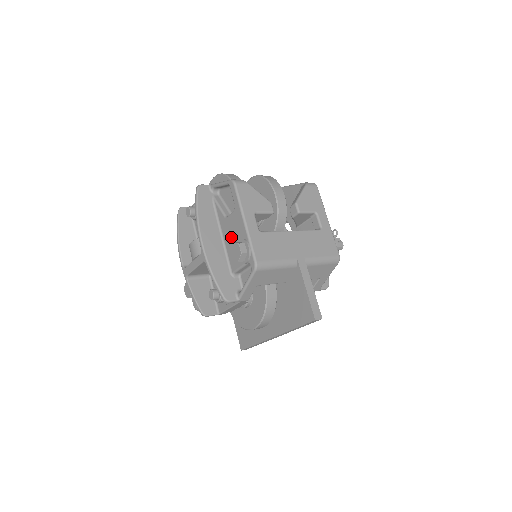
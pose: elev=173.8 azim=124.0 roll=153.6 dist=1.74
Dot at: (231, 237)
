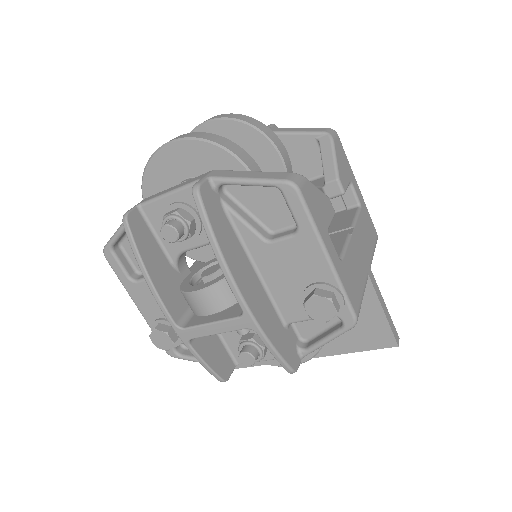
Dot at: (285, 275)
